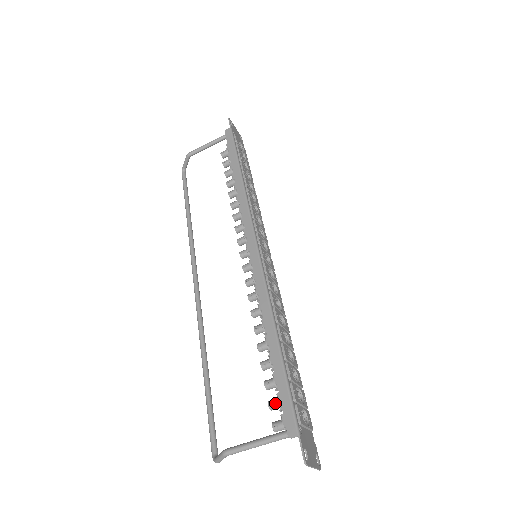
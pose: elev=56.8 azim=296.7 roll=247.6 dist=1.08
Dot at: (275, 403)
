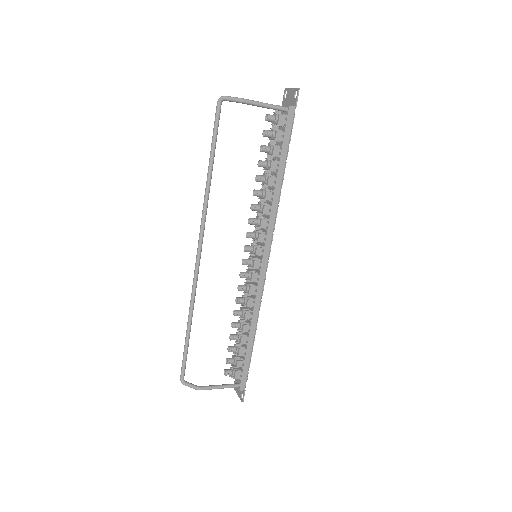
Dot at: (232, 363)
